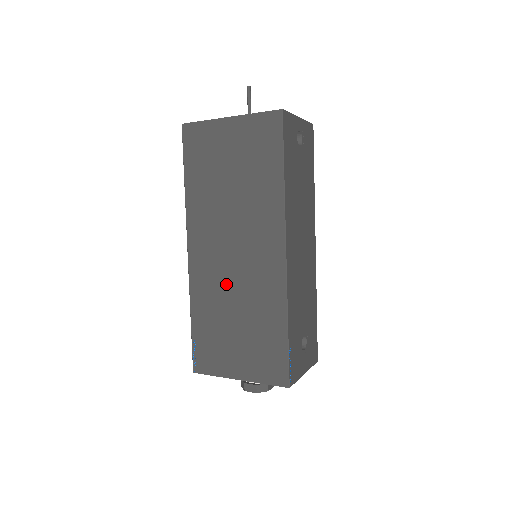
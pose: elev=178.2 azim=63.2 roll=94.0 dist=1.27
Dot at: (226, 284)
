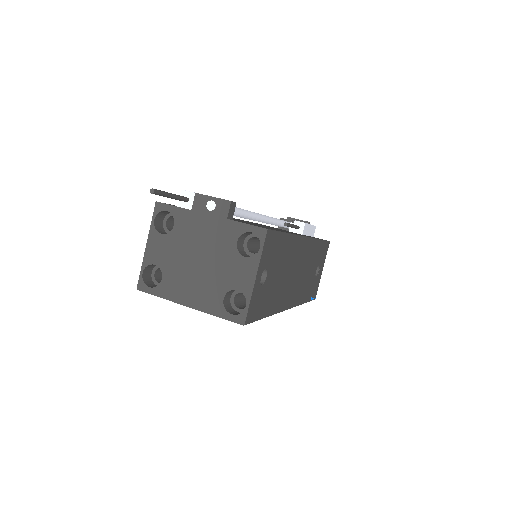
Dot at: occluded
